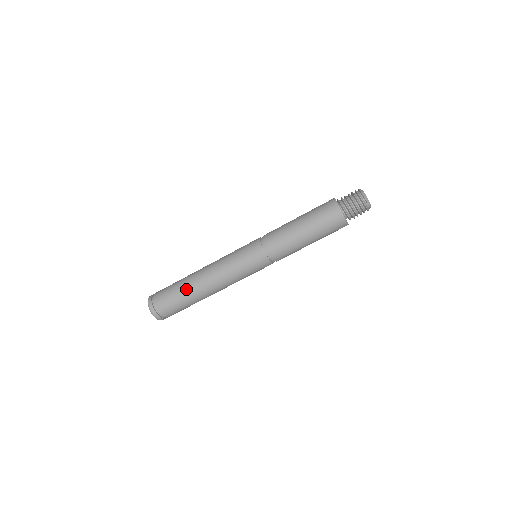
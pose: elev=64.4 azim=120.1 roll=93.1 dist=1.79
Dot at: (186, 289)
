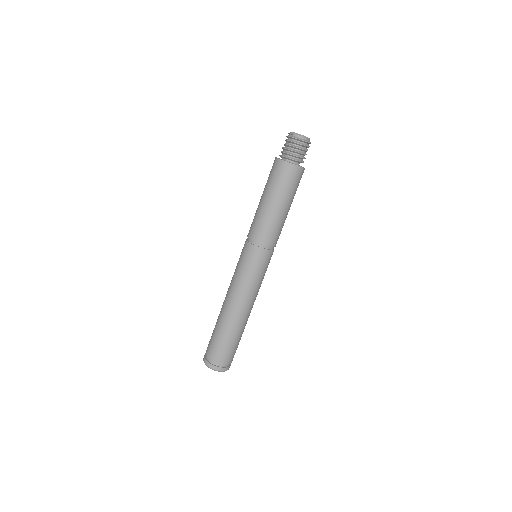
Dot at: (217, 321)
